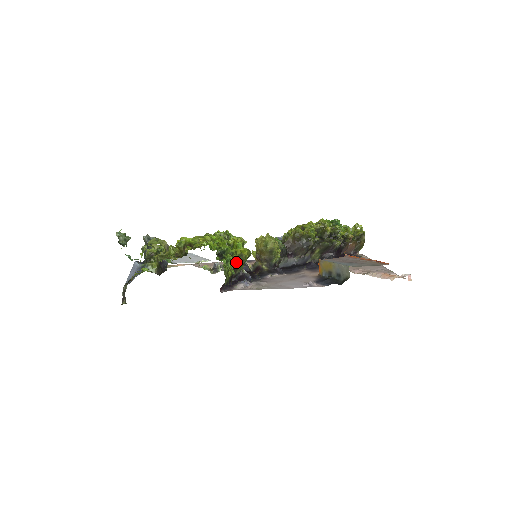
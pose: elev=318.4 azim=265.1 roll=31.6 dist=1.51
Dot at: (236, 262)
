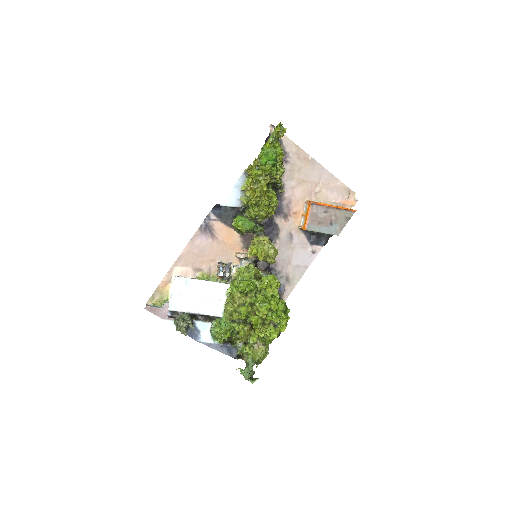
Dot at: occluded
